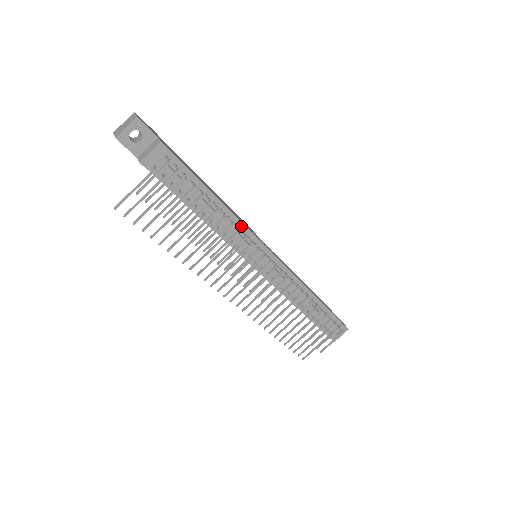
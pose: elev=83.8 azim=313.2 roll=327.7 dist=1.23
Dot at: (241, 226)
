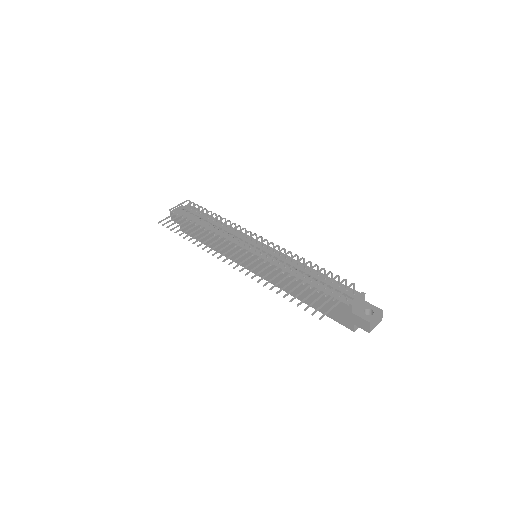
Dot at: occluded
